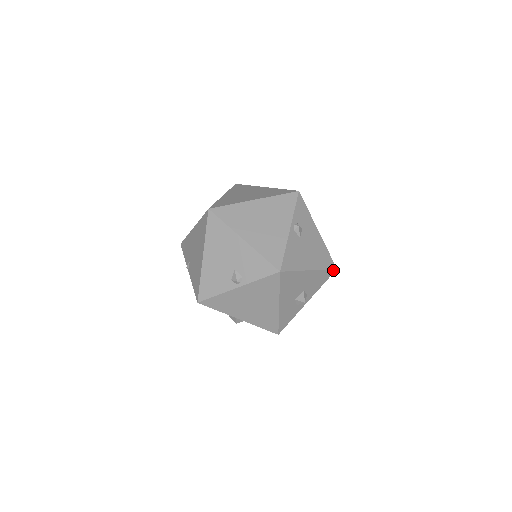
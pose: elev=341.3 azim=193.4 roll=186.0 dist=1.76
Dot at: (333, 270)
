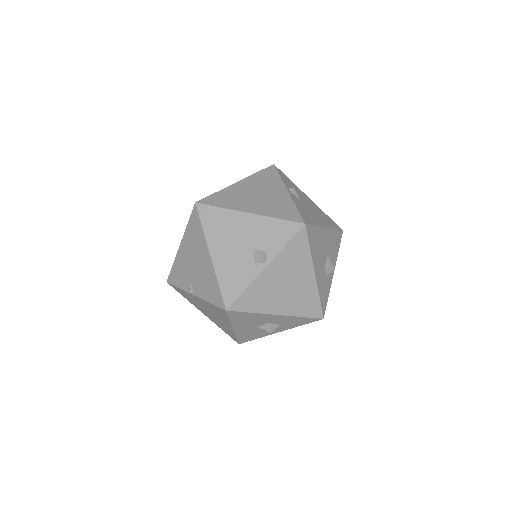
Dot at: (341, 232)
